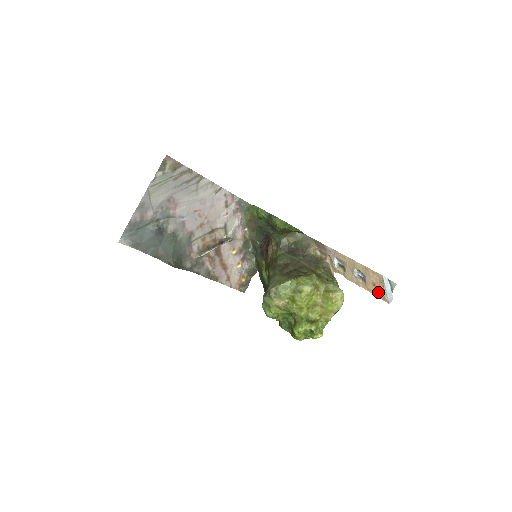
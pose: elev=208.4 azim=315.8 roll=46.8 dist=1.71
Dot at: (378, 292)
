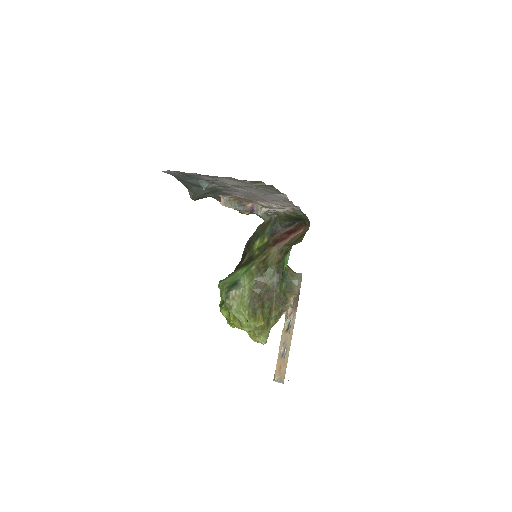
Dot at: (278, 370)
